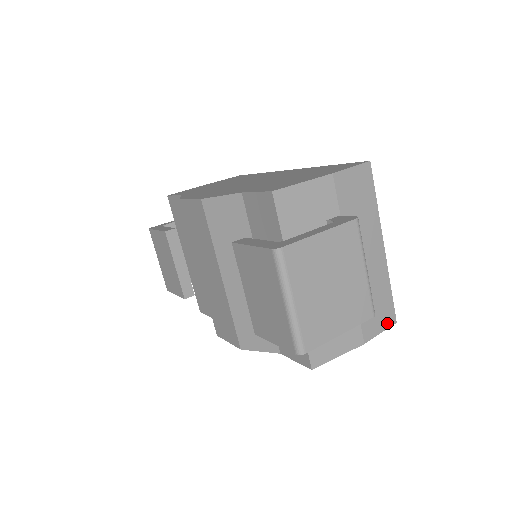
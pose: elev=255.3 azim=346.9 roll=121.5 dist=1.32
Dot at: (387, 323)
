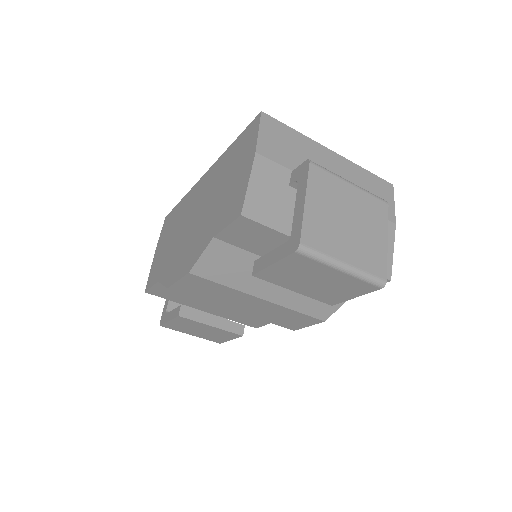
Dot at: (390, 193)
